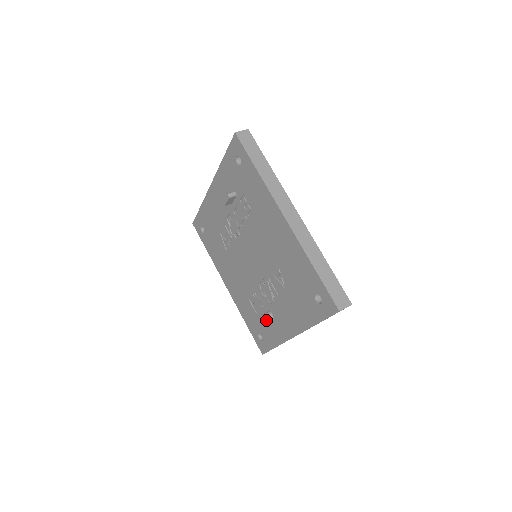
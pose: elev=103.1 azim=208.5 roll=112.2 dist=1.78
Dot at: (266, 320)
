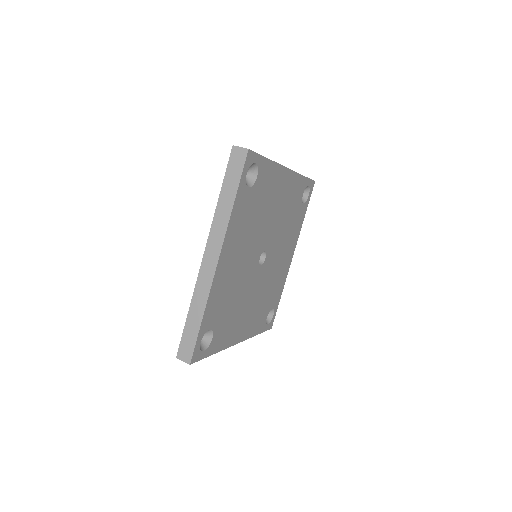
Dot at: occluded
